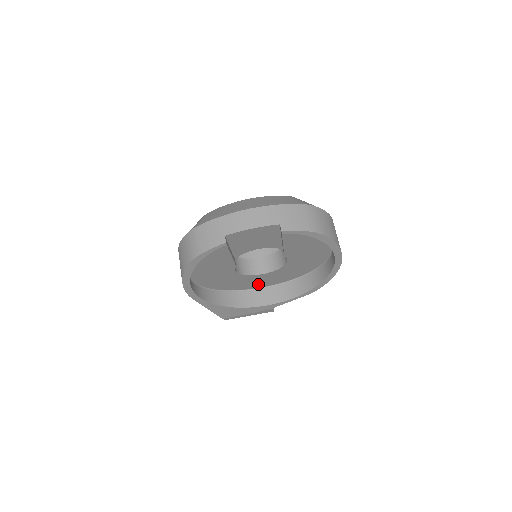
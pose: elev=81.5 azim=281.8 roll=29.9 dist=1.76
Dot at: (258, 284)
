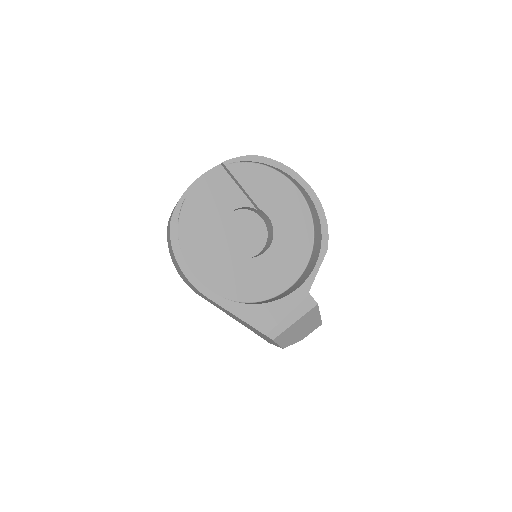
Dot at: (277, 281)
